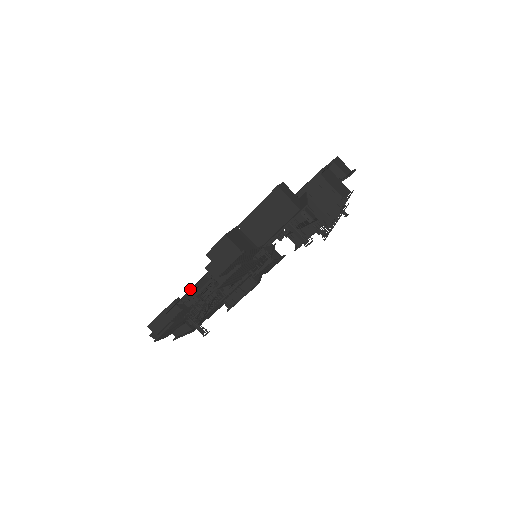
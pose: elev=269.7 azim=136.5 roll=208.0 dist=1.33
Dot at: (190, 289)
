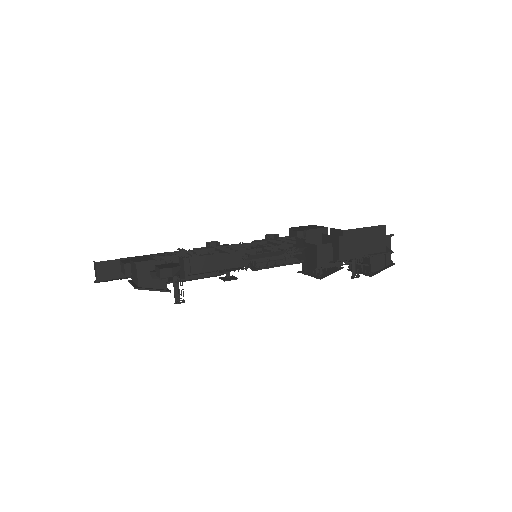
Dot at: (270, 252)
